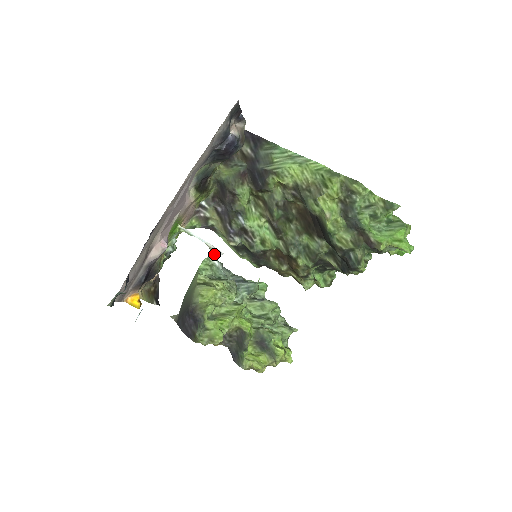
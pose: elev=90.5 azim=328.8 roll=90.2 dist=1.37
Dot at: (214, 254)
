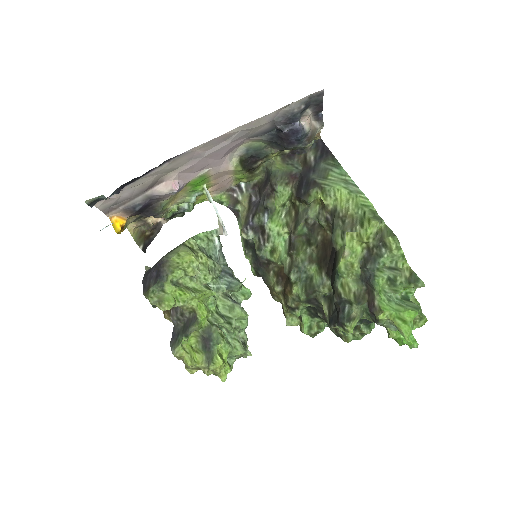
Dot at: (219, 231)
